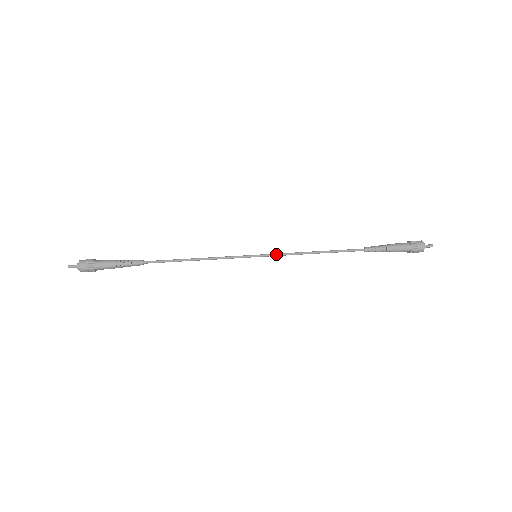
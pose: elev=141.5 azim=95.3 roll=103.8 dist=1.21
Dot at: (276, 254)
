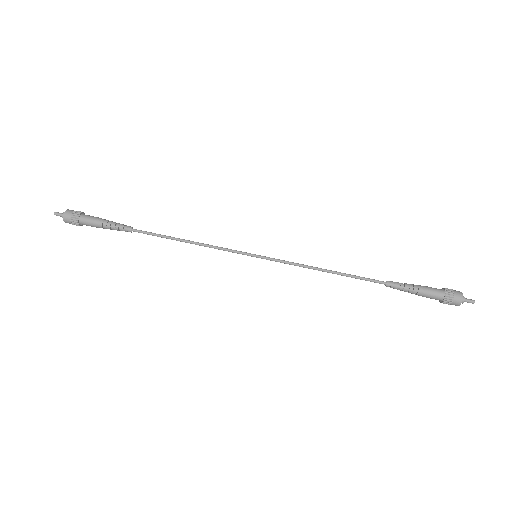
Dot at: (279, 260)
